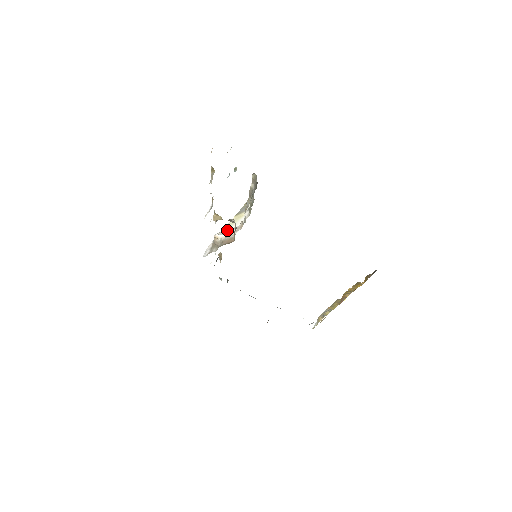
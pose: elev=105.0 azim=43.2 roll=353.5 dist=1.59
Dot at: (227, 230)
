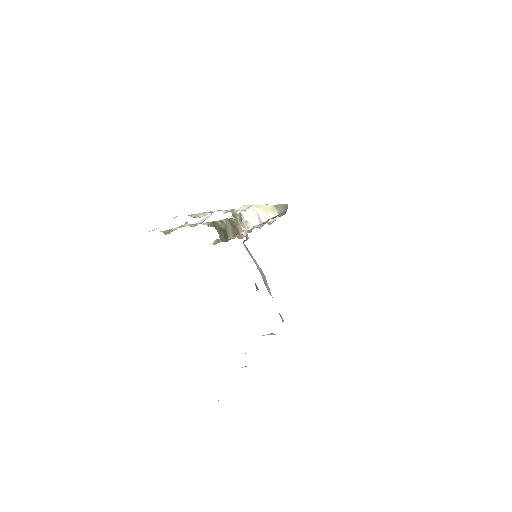
Dot at: (256, 213)
